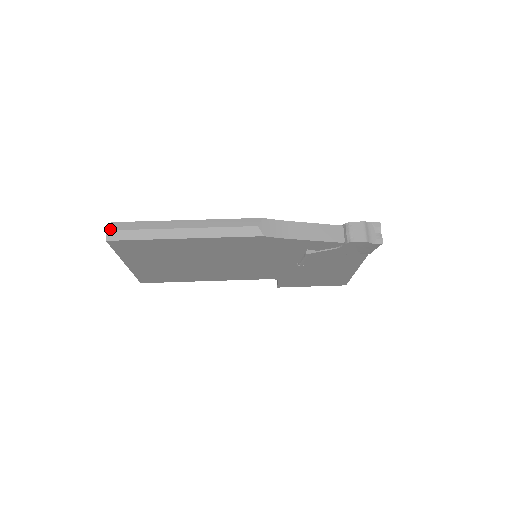
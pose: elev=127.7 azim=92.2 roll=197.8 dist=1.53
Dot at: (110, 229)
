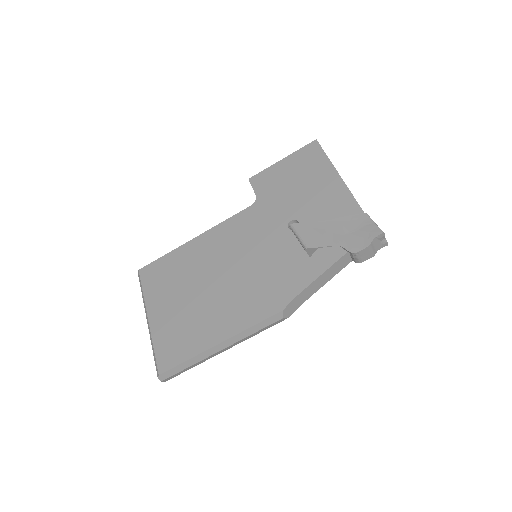
Dot at: (164, 380)
